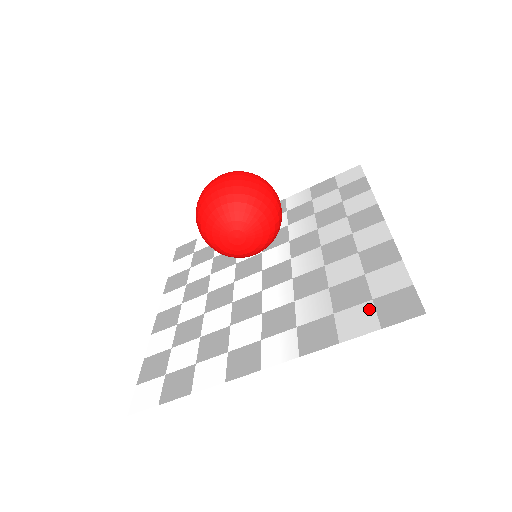
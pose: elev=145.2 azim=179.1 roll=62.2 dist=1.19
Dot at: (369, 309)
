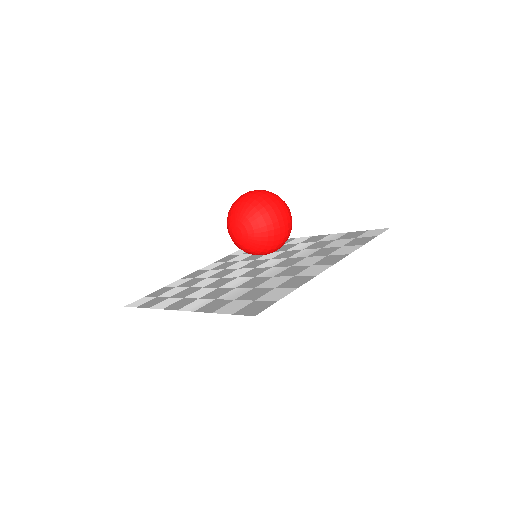
Dot at: (246, 304)
